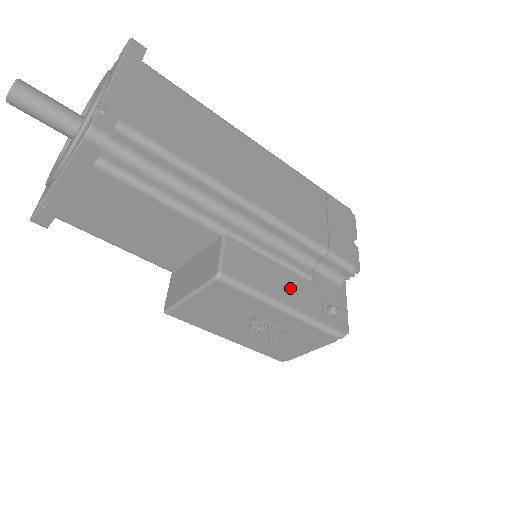
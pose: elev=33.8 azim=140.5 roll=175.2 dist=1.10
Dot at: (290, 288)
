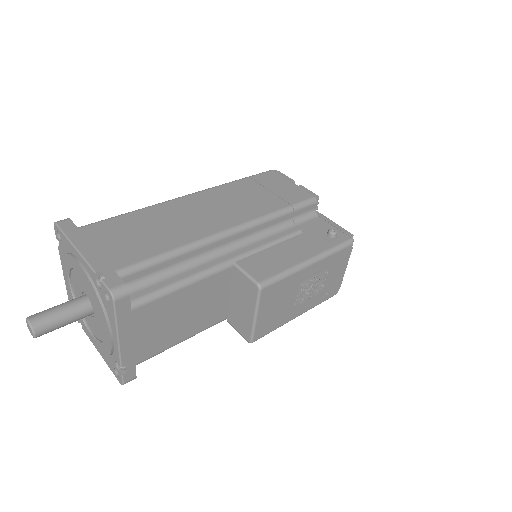
Dot at: (298, 249)
